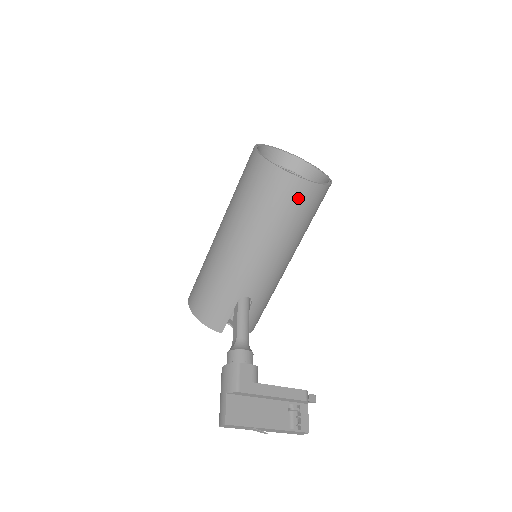
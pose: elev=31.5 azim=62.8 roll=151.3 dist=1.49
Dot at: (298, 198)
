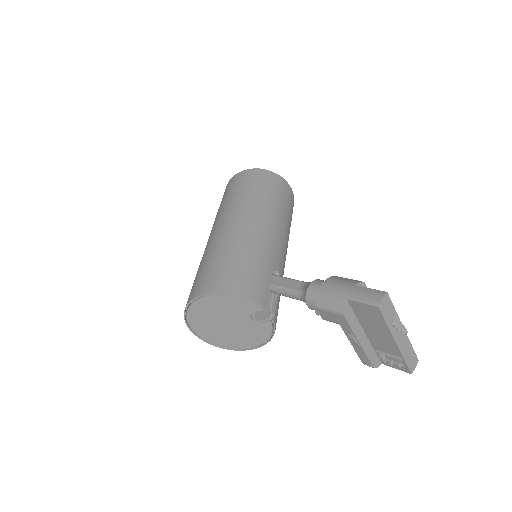
Dot at: (289, 197)
